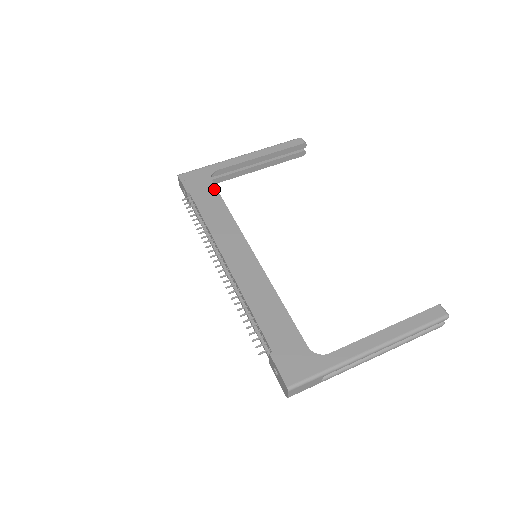
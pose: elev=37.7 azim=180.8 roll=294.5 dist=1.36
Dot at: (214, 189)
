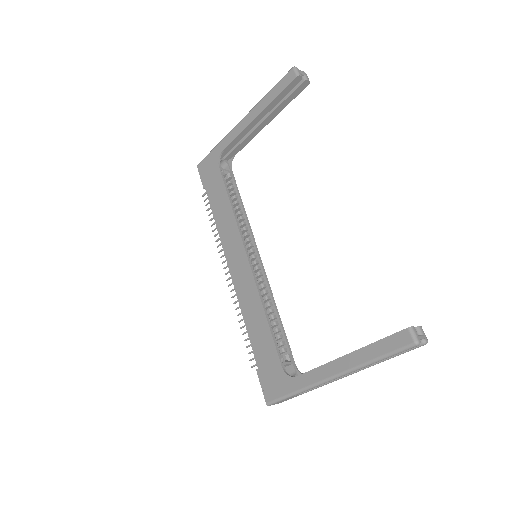
Dot at: (220, 179)
